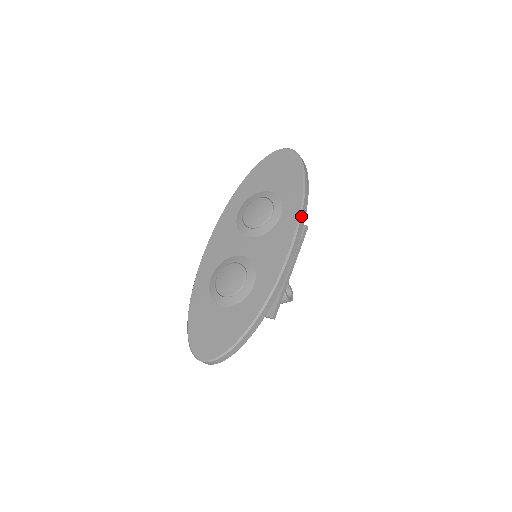
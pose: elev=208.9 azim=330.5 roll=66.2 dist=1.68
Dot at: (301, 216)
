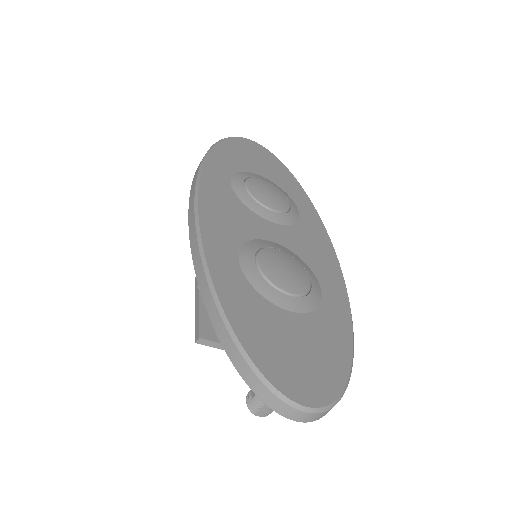
Dot at: (321, 221)
